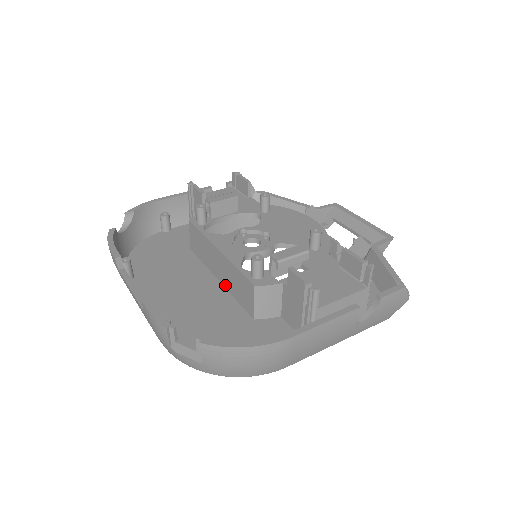
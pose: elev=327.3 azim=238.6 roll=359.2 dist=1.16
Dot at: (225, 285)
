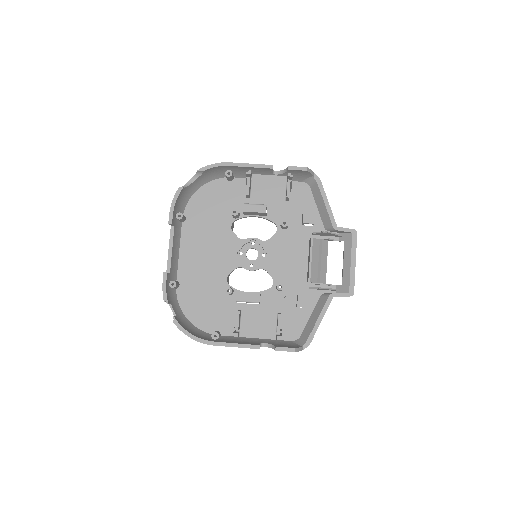
Dot at: occluded
